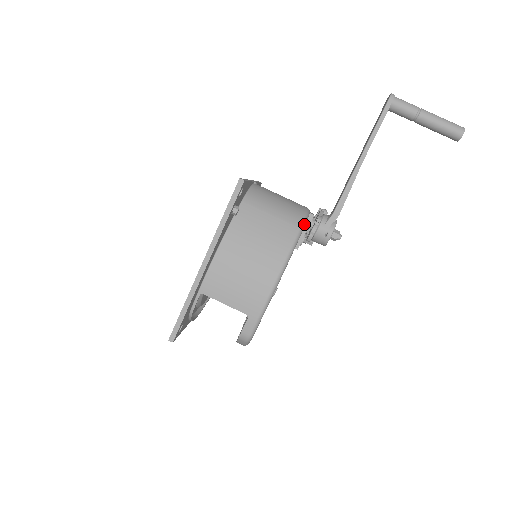
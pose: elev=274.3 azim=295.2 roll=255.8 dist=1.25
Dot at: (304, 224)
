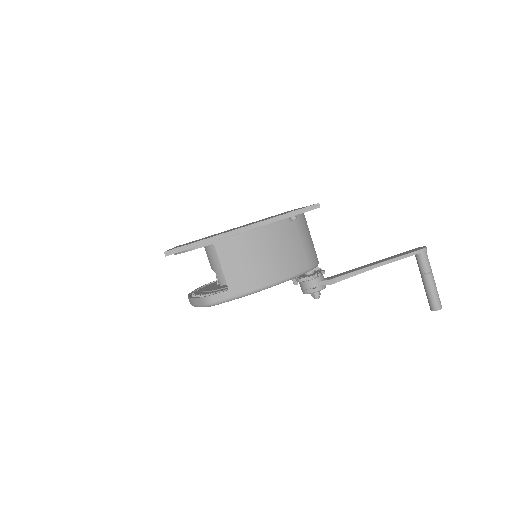
Dot at: (313, 268)
